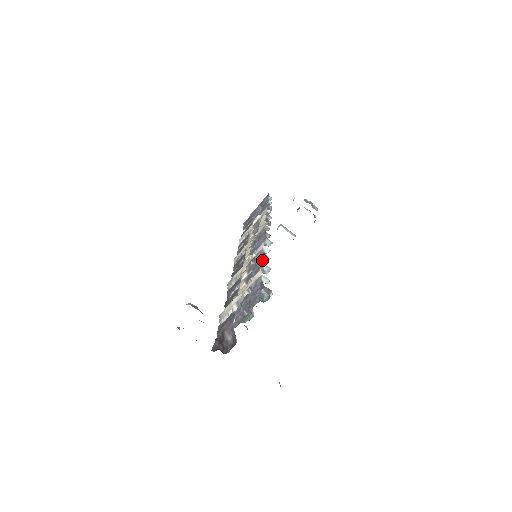
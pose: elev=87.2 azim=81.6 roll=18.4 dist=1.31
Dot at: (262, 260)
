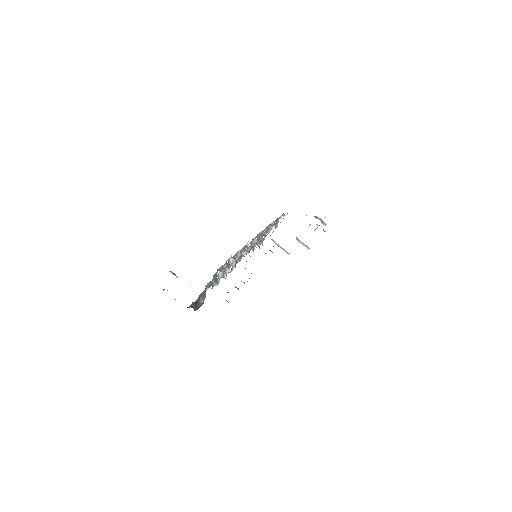
Dot at: (240, 250)
